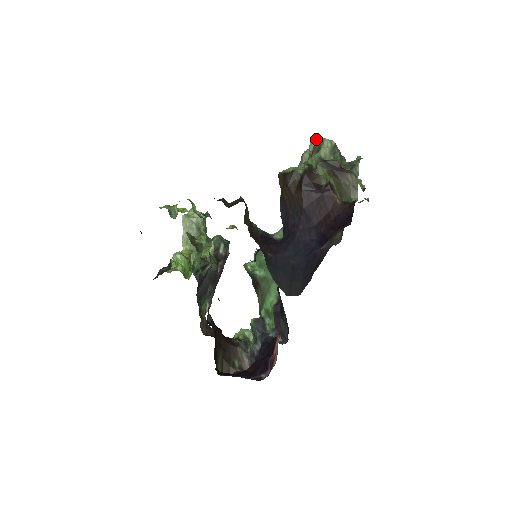
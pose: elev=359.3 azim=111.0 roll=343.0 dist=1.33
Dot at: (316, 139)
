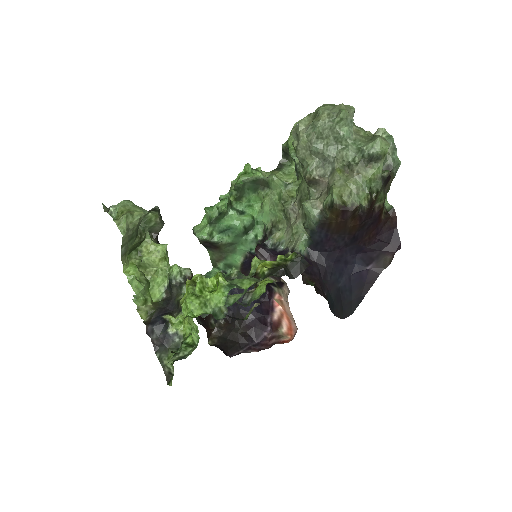
Dot at: (348, 112)
